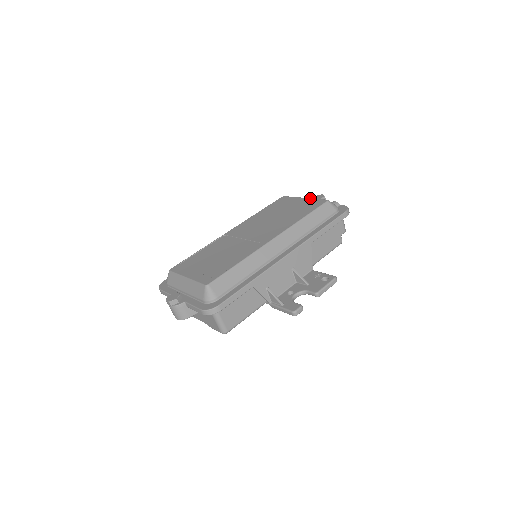
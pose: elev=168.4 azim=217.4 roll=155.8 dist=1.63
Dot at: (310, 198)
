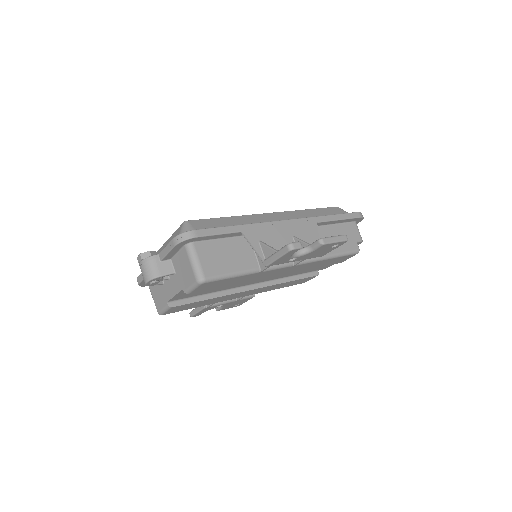
Dot at: occluded
